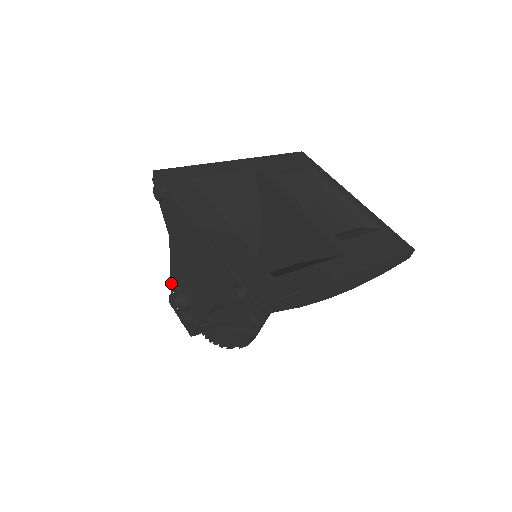
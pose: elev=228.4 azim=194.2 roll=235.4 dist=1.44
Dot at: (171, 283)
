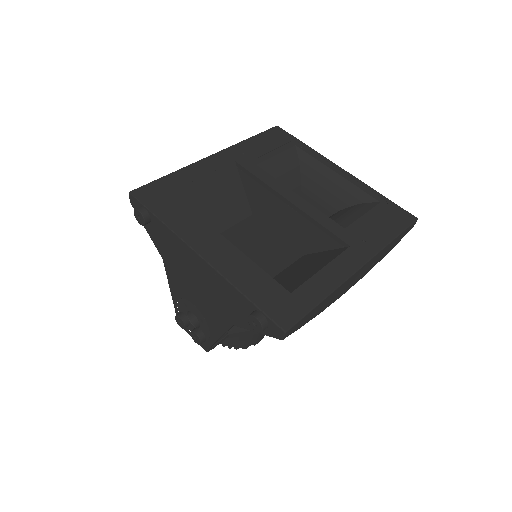
Dot at: (174, 303)
